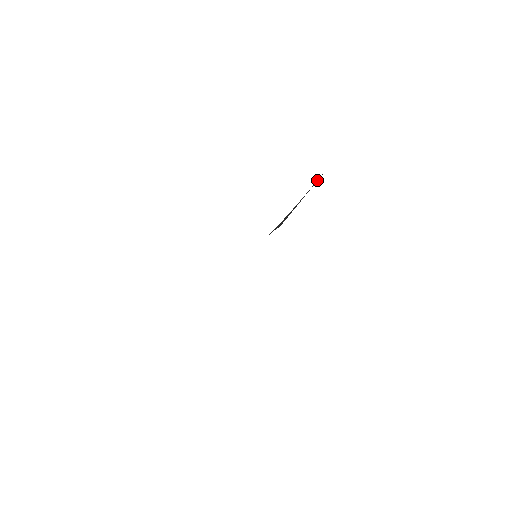
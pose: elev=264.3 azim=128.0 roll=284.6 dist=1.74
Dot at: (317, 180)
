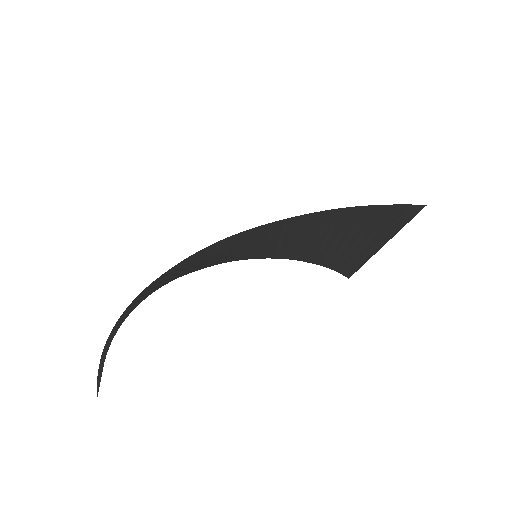
Dot at: (399, 218)
